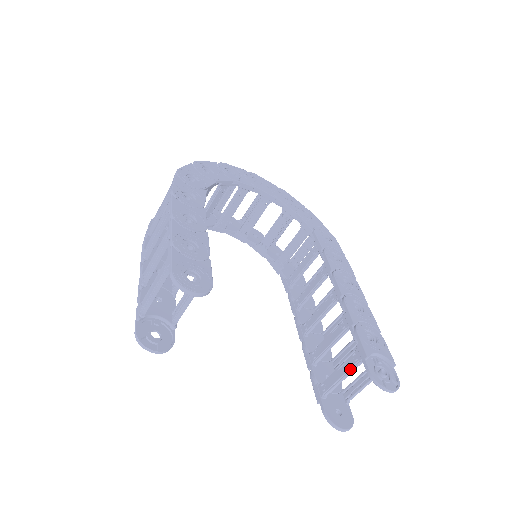
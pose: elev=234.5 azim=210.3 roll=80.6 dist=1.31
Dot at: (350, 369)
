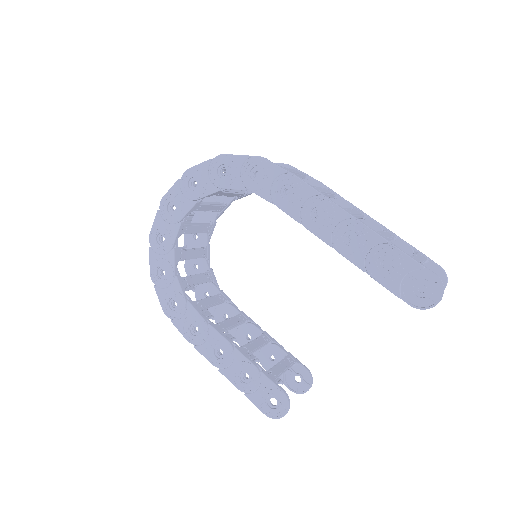
Dot at: occluded
